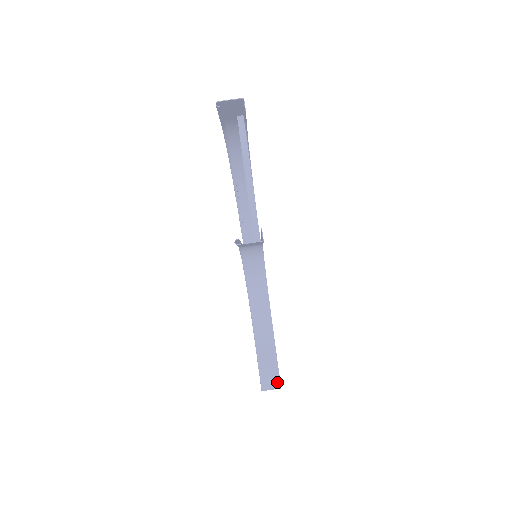
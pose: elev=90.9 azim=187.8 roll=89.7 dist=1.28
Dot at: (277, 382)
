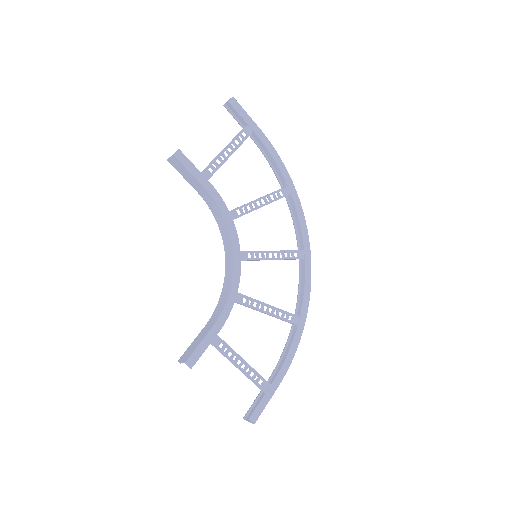
Dot at: (188, 357)
